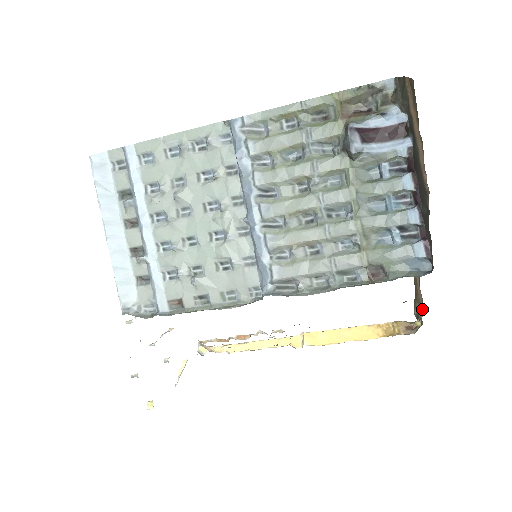
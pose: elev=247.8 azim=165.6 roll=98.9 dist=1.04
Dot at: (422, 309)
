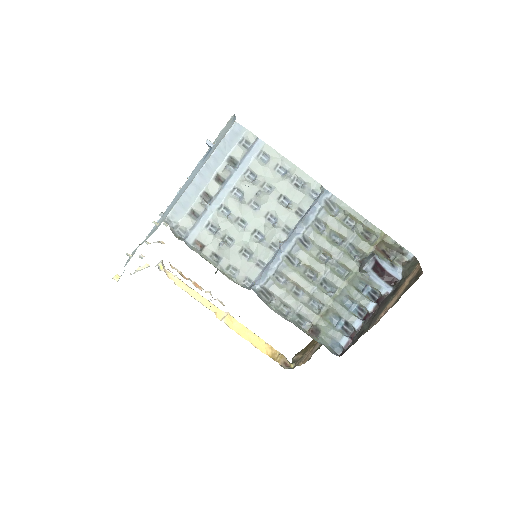
Dot at: (305, 362)
